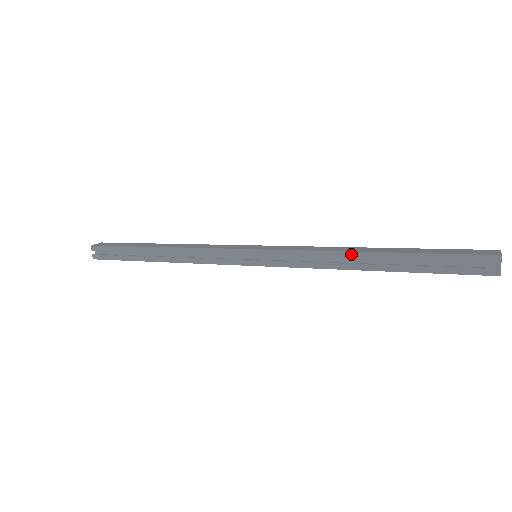
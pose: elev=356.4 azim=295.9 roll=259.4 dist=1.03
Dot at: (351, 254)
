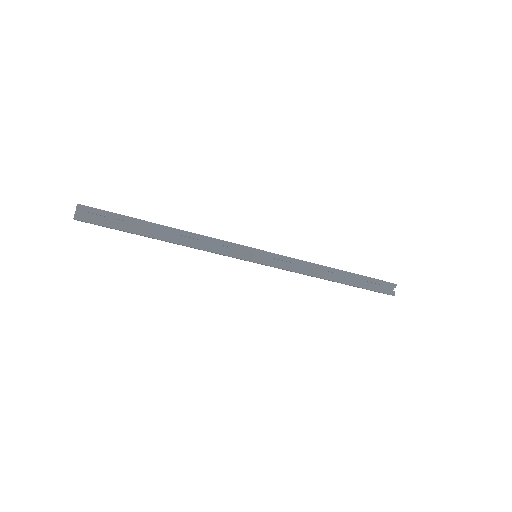
Dot at: (326, 268)
